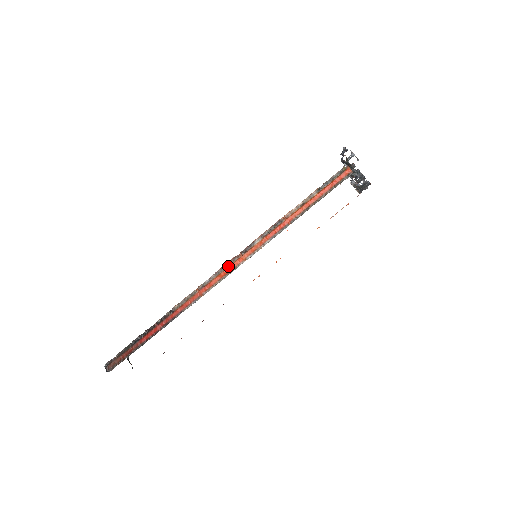
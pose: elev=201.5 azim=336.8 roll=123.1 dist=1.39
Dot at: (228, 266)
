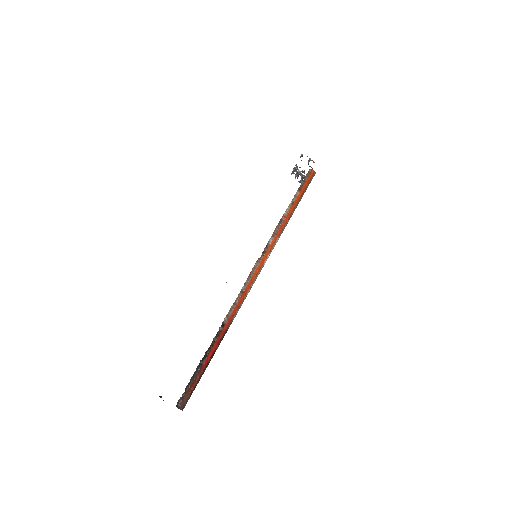
Dot at: (256, 268)
